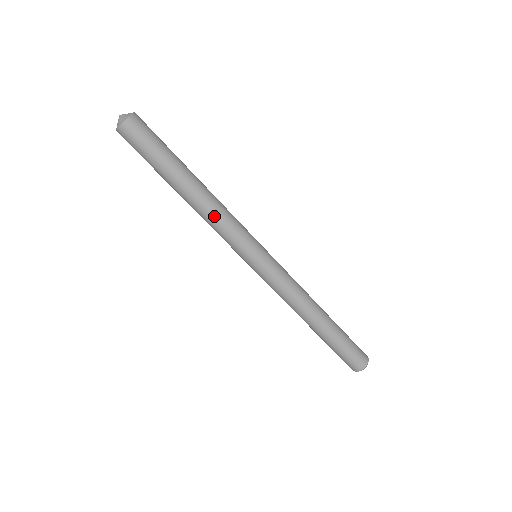
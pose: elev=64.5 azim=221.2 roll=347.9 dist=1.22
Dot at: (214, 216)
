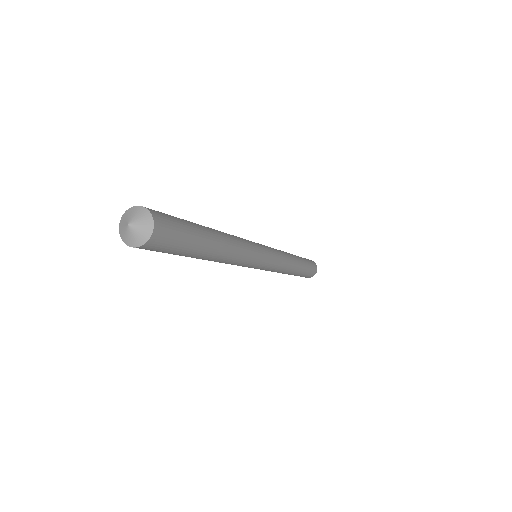
Dot at: occluded
